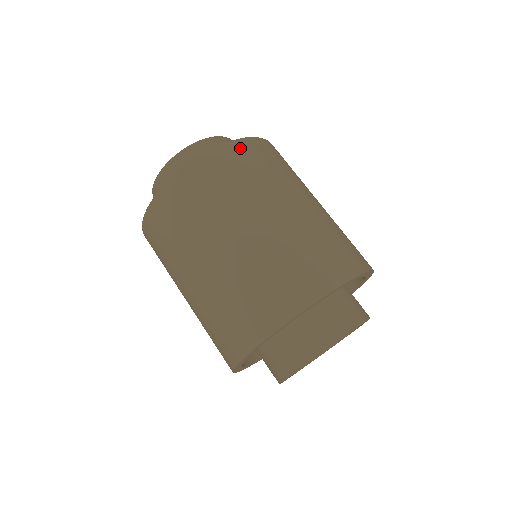
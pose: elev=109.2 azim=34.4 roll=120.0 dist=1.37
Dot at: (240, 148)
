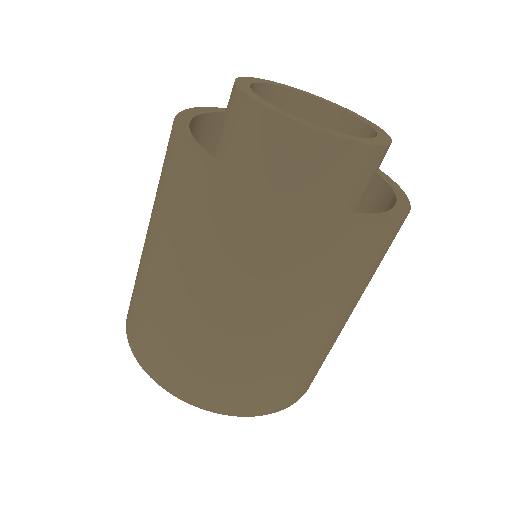
Dot at: (329, 234)
